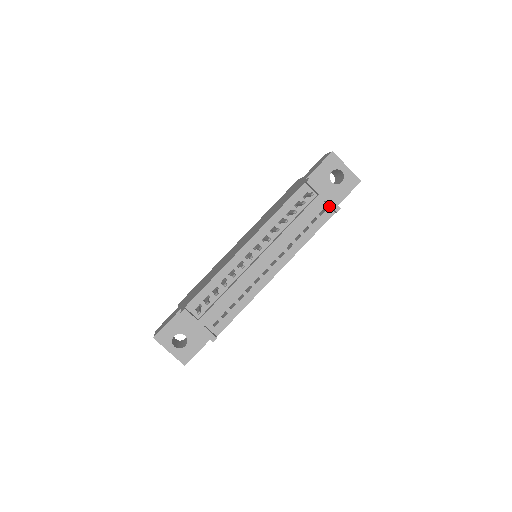
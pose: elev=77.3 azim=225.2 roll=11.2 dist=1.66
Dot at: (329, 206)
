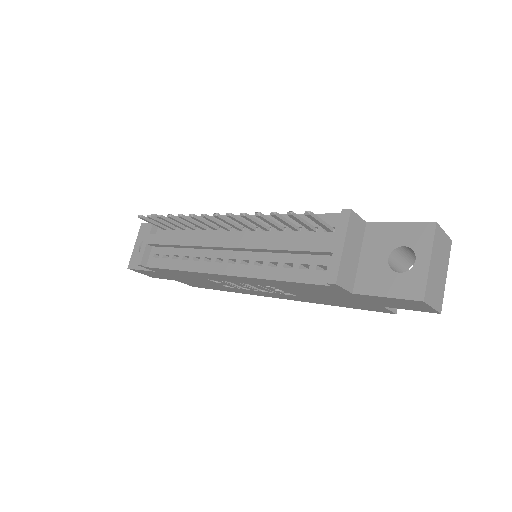
Dot at: (333, 268)
